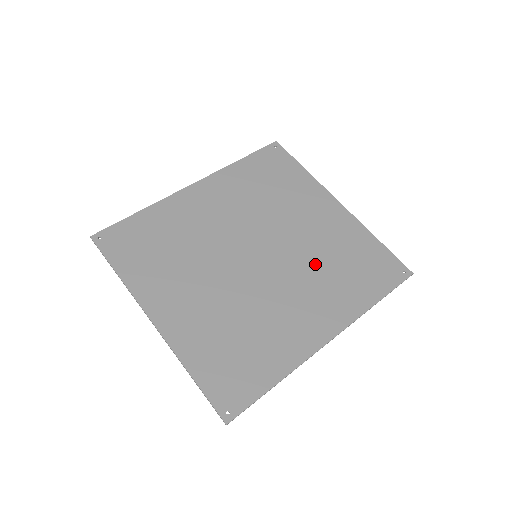
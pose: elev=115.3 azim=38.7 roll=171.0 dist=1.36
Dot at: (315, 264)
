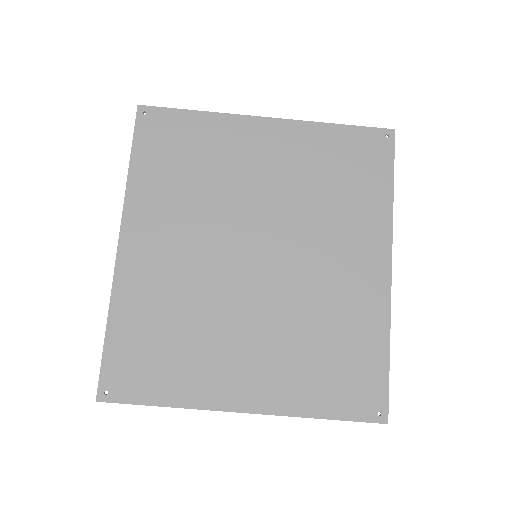
Dot at: (311, 209)
